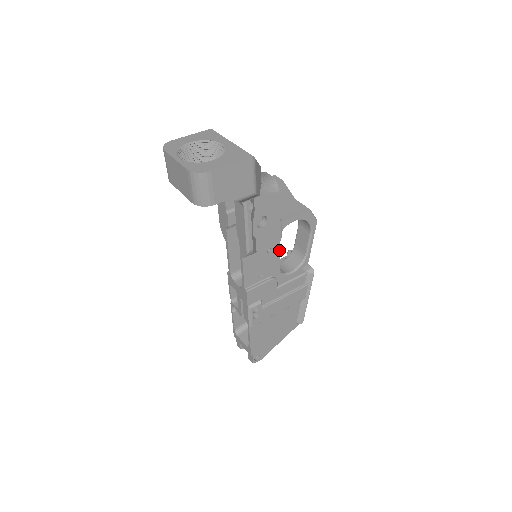
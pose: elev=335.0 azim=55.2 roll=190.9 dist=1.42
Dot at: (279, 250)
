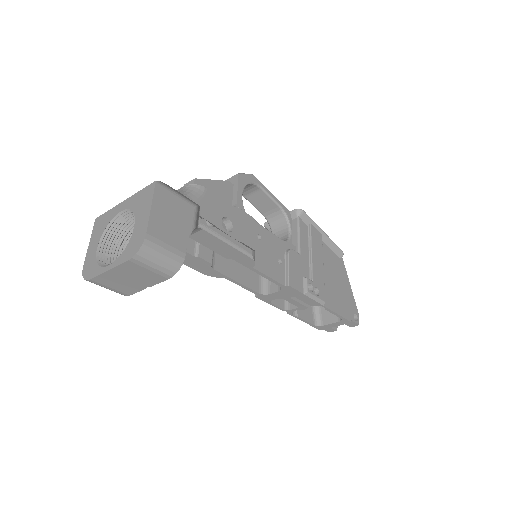
Dot at: (263, 228)
